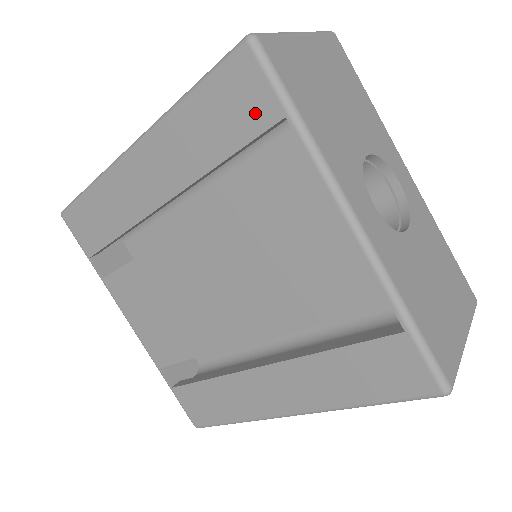
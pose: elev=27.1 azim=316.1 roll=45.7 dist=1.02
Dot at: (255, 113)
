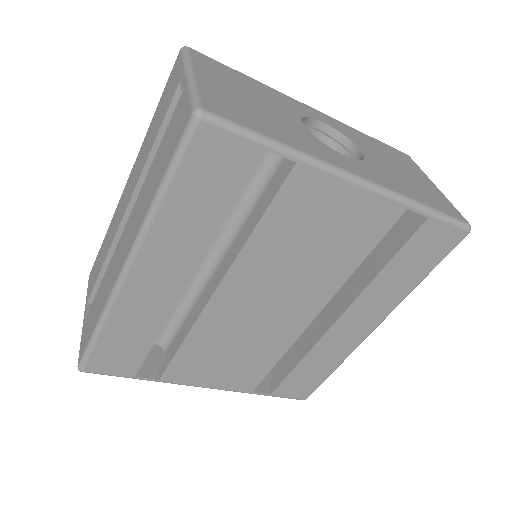
Dot at: (237, 165)
